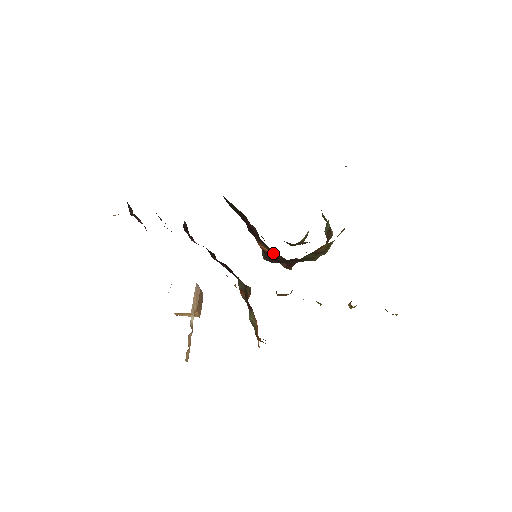
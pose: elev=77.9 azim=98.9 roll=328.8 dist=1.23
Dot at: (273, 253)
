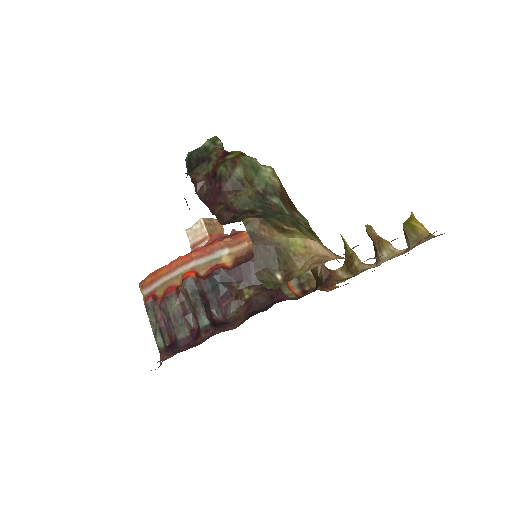
Dot at: occluded
